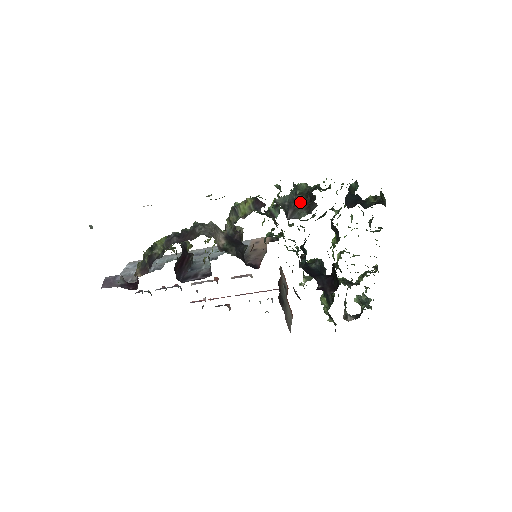
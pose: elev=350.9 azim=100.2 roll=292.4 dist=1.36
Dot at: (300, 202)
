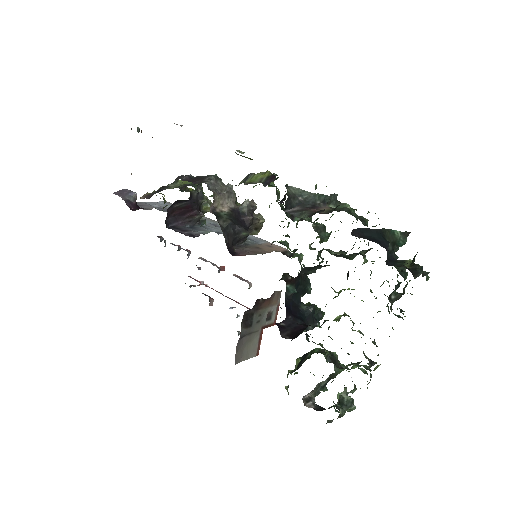
Dot at: (318, 209)
